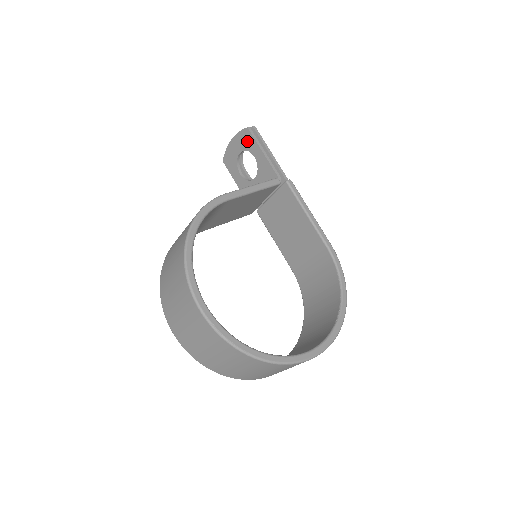
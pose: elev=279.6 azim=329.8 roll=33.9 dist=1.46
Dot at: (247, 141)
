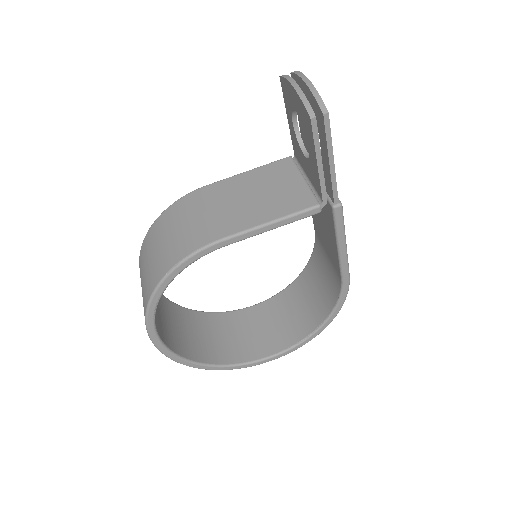
Dot at: (306, 125)
